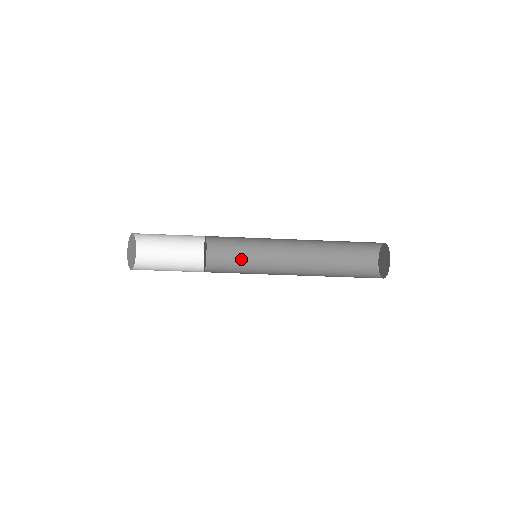
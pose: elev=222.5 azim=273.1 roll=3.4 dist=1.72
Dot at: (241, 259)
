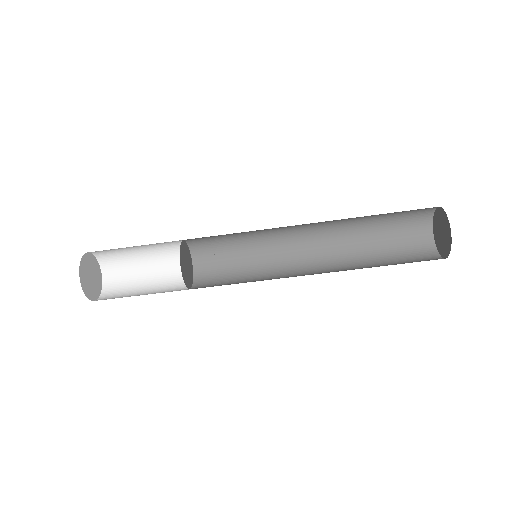
Dot at: (237, 247)
